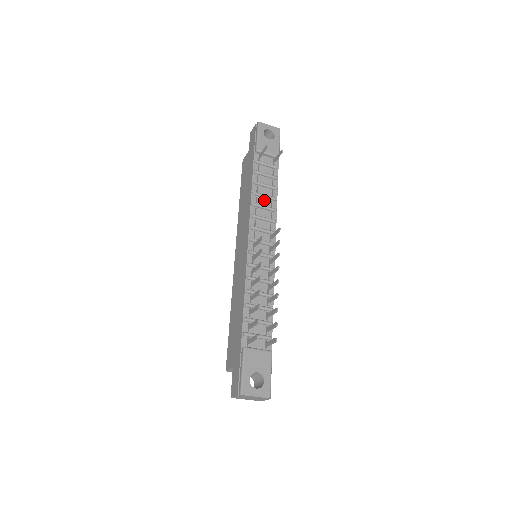
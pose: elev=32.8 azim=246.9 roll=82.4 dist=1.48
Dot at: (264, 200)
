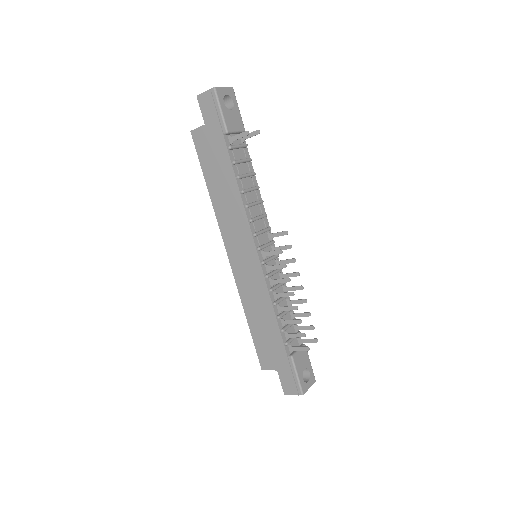
Dot at: (251, 194)
